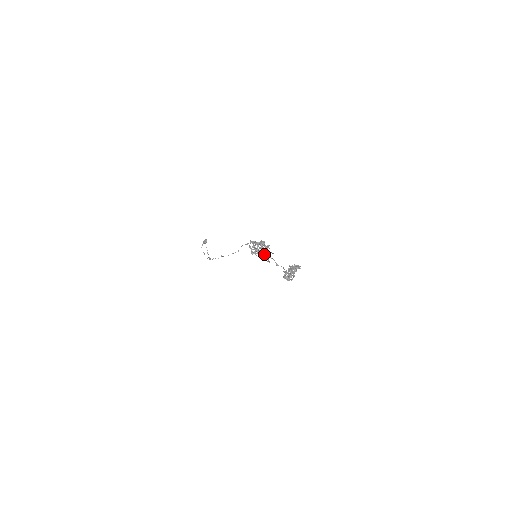
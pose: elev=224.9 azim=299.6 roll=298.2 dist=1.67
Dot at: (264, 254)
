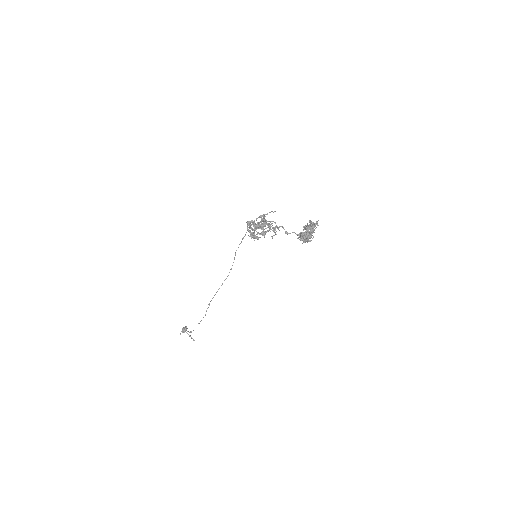
Dot at: (267, 227)
